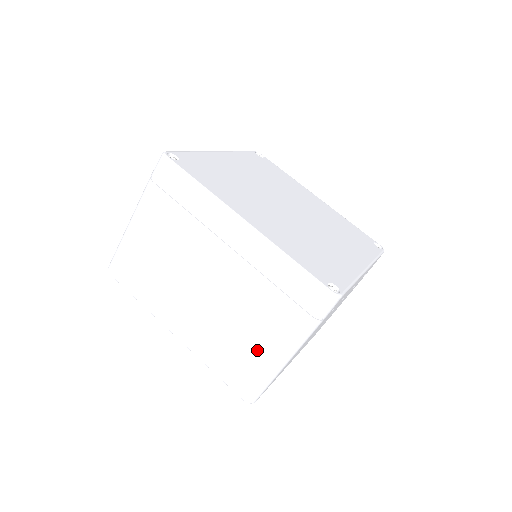
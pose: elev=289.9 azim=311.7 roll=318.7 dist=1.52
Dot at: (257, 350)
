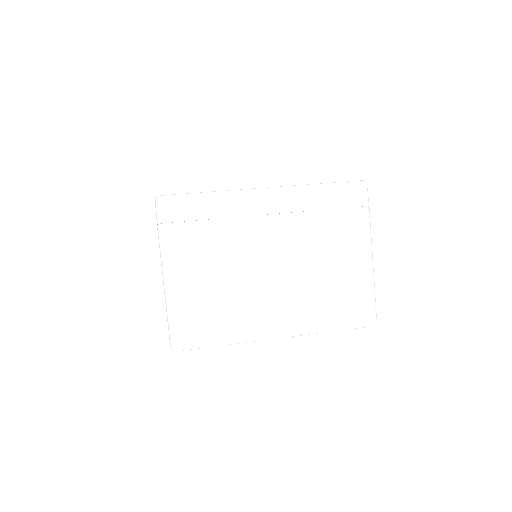
Dot at: (350, 274)
